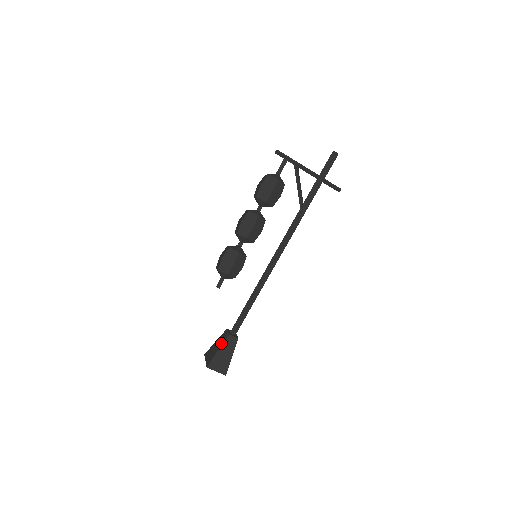
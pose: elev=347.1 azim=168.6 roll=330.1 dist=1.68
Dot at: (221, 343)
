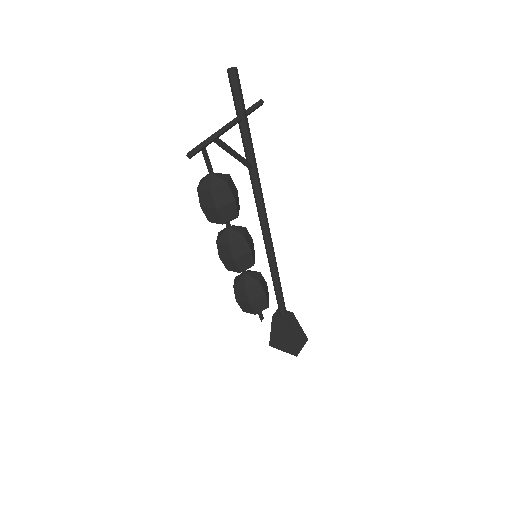
Dot at: (286, 332)
